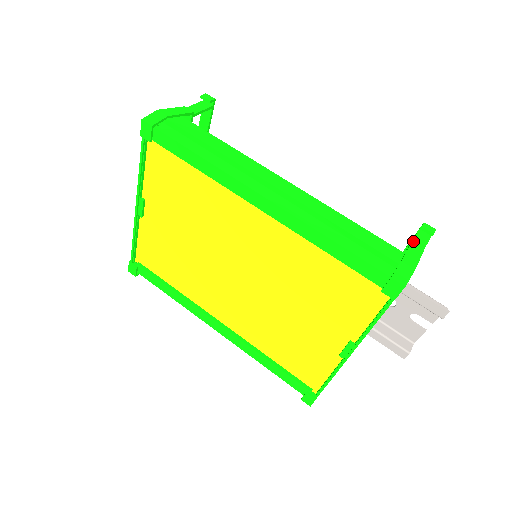
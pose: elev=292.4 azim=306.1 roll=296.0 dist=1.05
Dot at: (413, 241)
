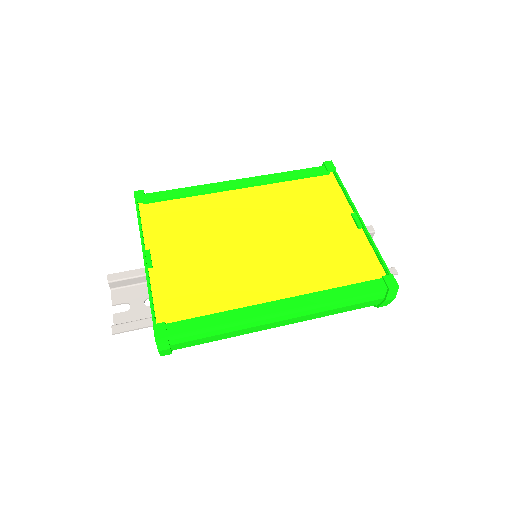
Dot at: occluded
